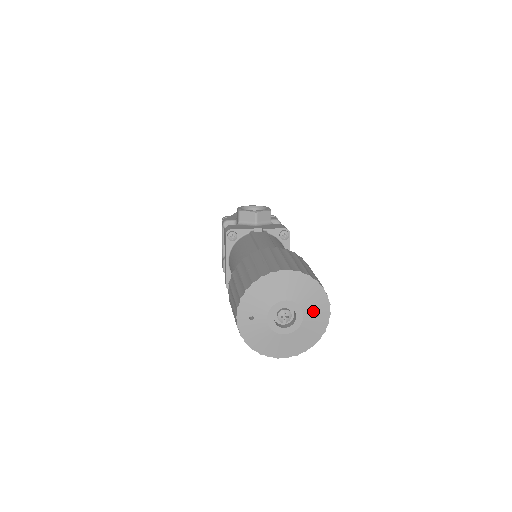
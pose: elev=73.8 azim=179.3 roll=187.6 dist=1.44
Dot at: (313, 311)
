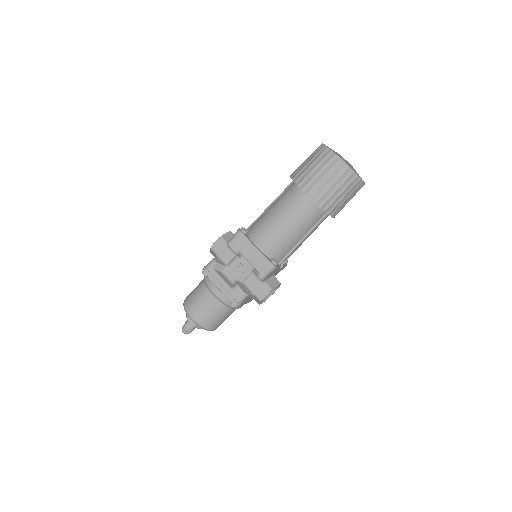
Dot at: occluded
